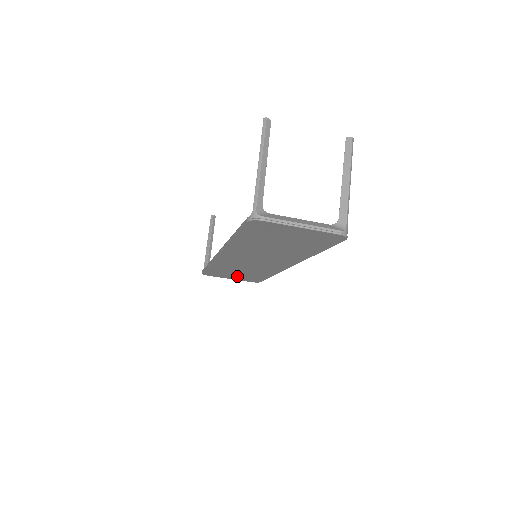
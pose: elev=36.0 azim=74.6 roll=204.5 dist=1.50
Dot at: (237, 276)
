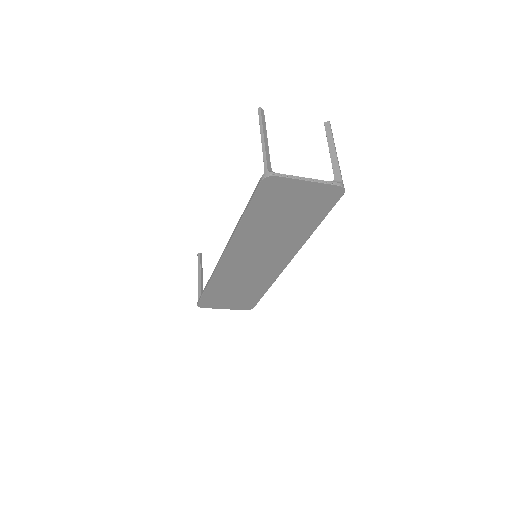
Dot at: (232, 301)
